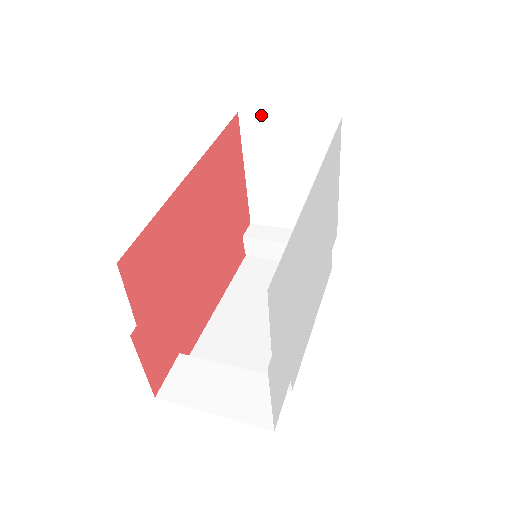
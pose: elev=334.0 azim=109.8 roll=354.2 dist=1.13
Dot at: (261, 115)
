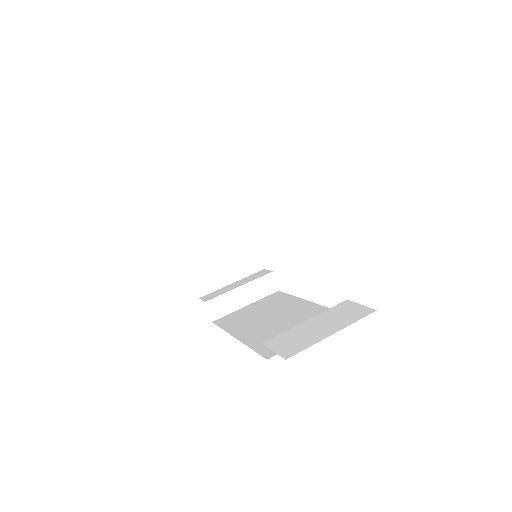
Dot at: (181, 197)
